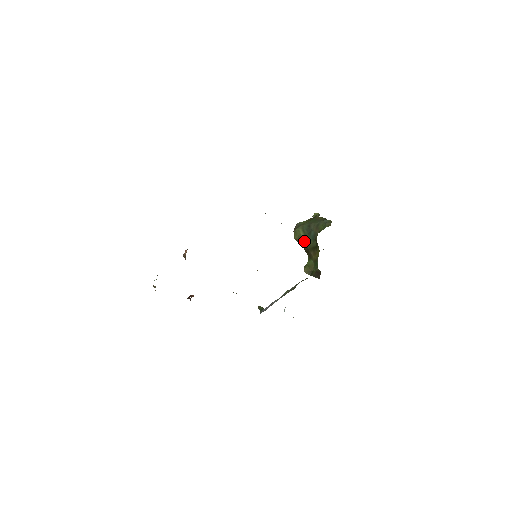
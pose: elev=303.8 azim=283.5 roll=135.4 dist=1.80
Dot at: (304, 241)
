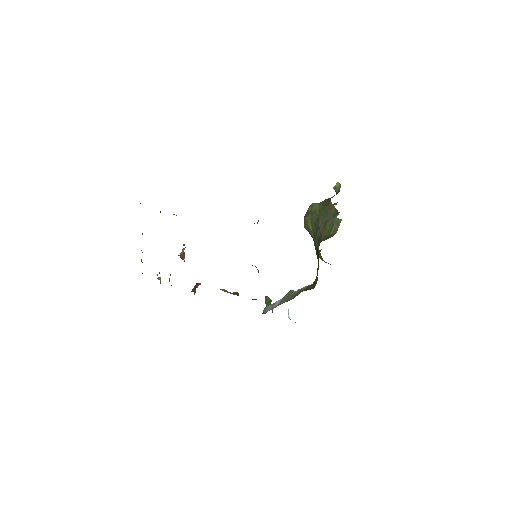
Dot at: (312, 236)
